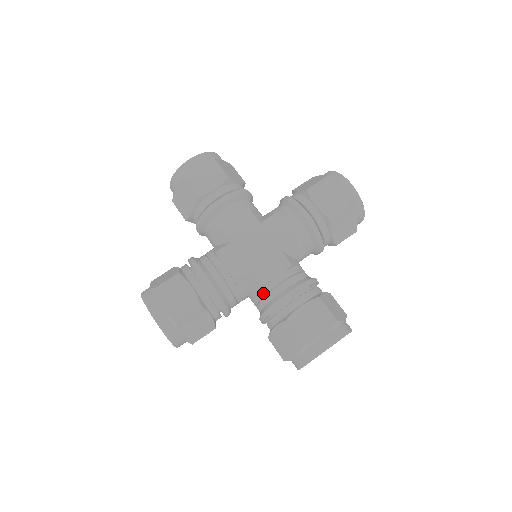
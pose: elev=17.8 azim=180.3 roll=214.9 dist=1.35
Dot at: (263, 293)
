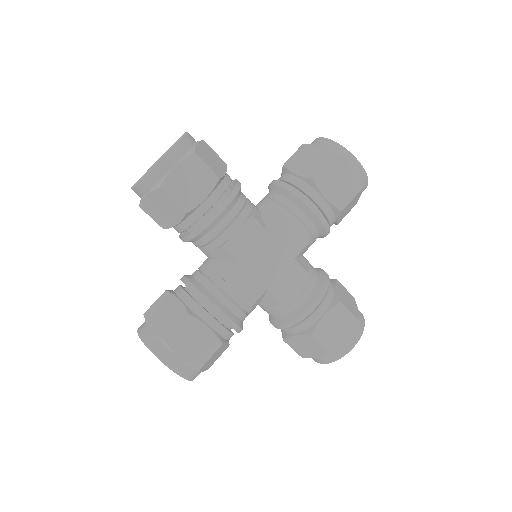
Dot at: (280, 307)
